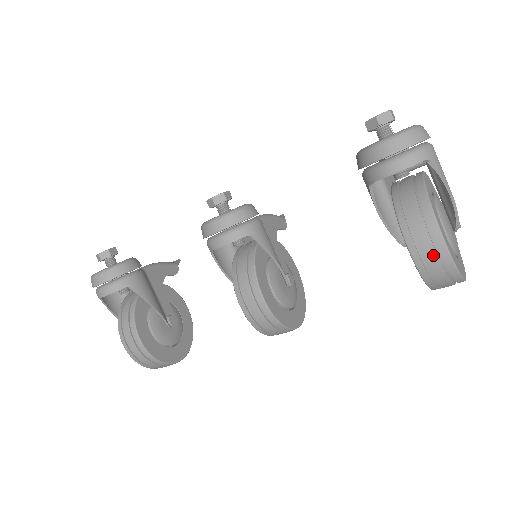
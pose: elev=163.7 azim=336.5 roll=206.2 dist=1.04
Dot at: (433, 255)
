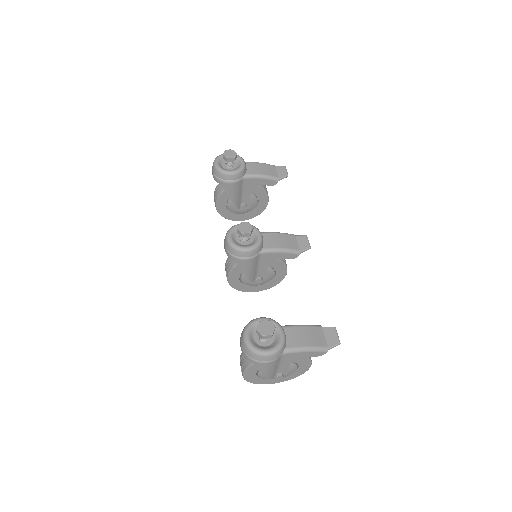
Dot at: (241, 370)
